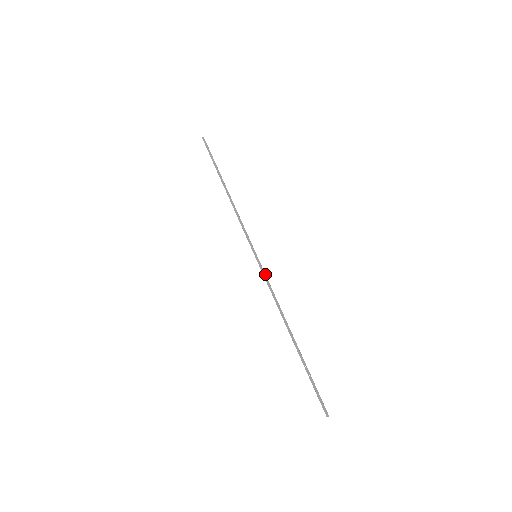
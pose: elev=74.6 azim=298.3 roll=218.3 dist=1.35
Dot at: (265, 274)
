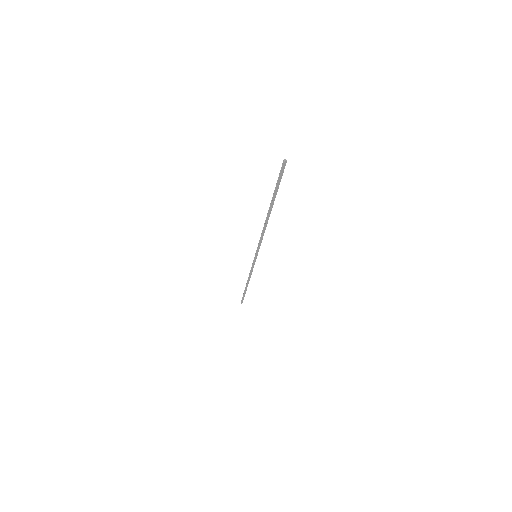
Dot at: occluded
